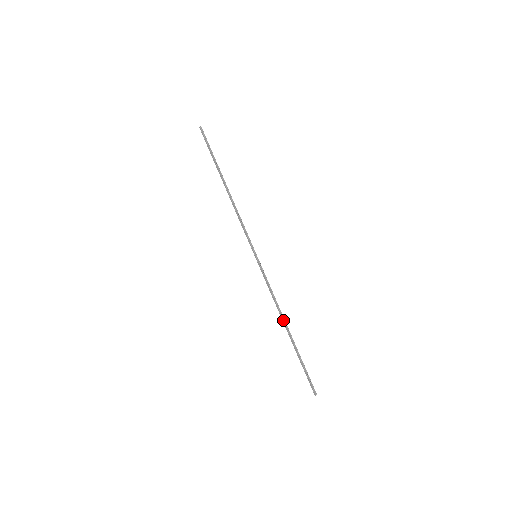
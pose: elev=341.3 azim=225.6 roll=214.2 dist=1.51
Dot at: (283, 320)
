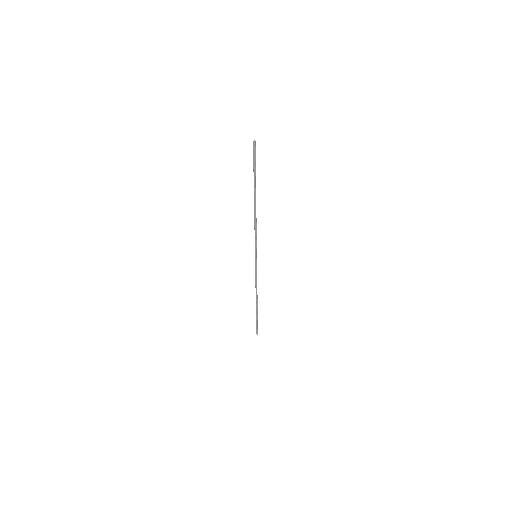
Dot at: (257, 297)
